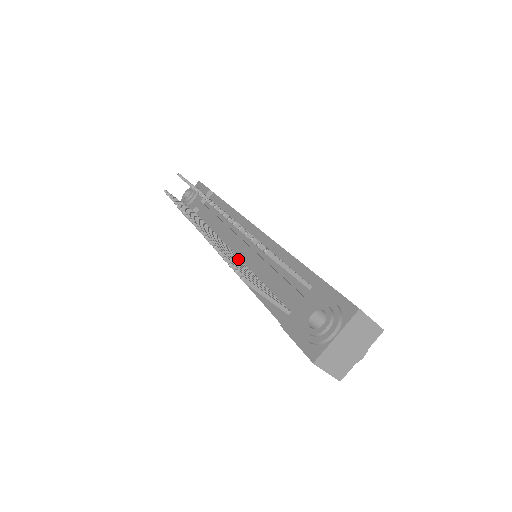
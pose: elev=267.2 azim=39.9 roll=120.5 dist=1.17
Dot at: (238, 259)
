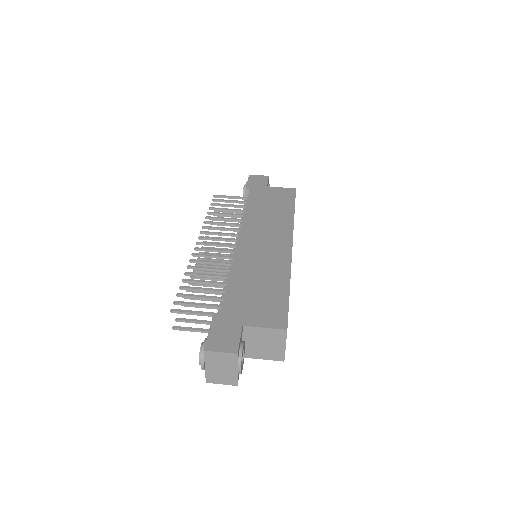
Dot at: occluded
